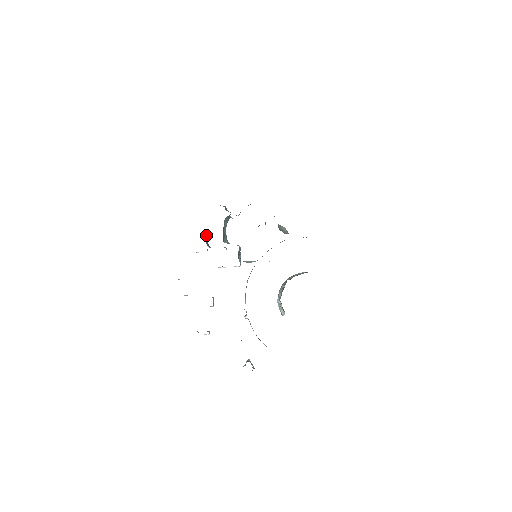
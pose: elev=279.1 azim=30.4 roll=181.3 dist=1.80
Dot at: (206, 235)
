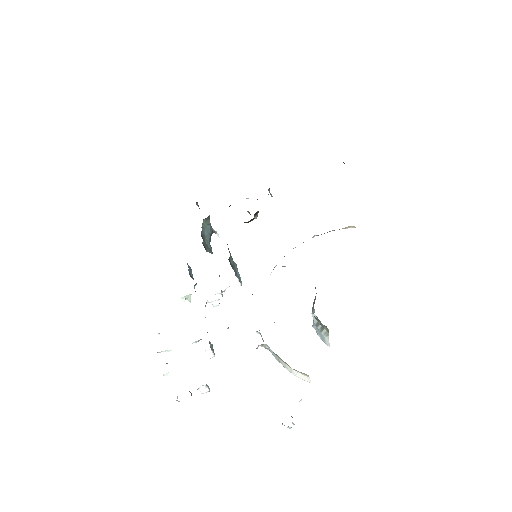
Dot at: (189, 269)
